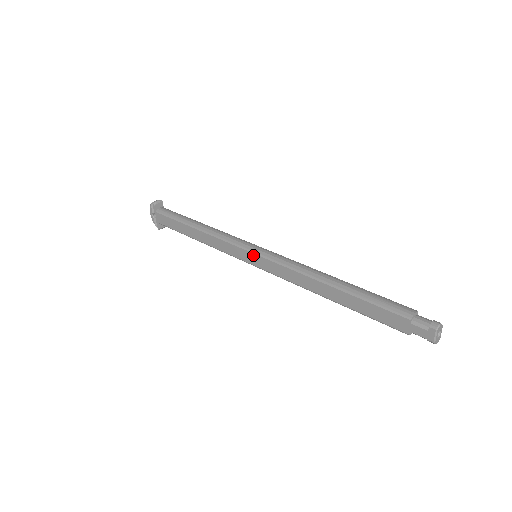
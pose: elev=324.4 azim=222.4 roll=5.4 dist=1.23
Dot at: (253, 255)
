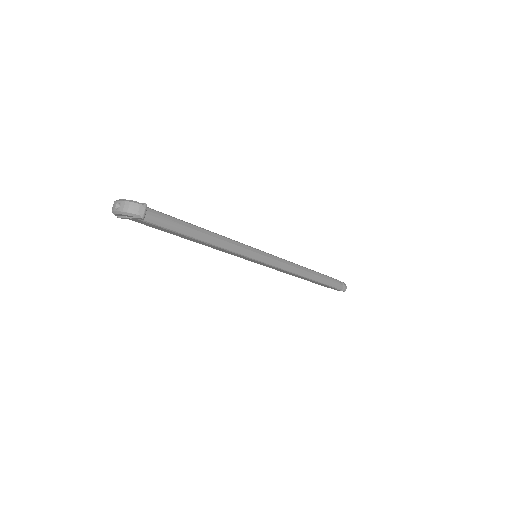
Dot at: occluded
